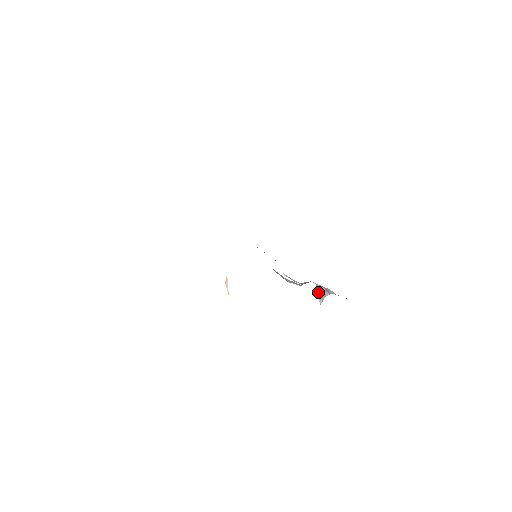
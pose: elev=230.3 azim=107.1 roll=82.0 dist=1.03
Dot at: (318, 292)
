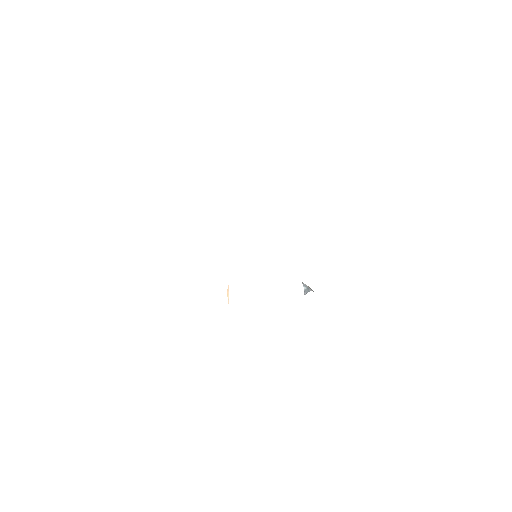
Dot at: occluded
